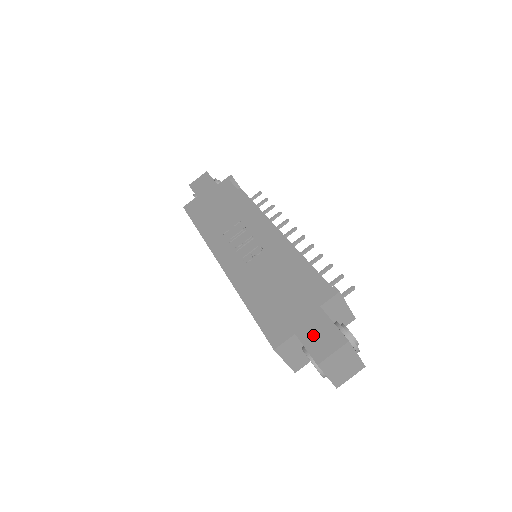
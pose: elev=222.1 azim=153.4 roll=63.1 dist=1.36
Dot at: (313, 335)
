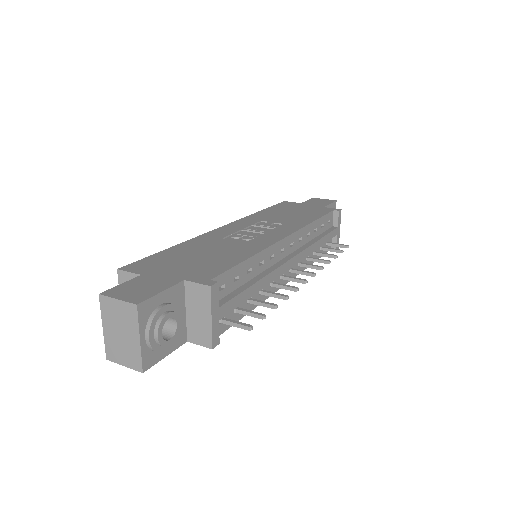
Dot at: (141, 283)
